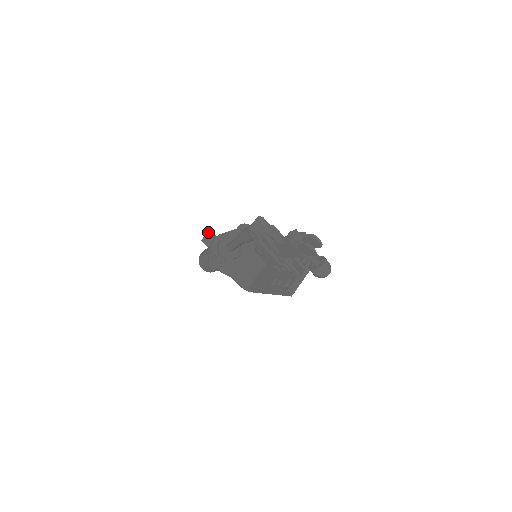
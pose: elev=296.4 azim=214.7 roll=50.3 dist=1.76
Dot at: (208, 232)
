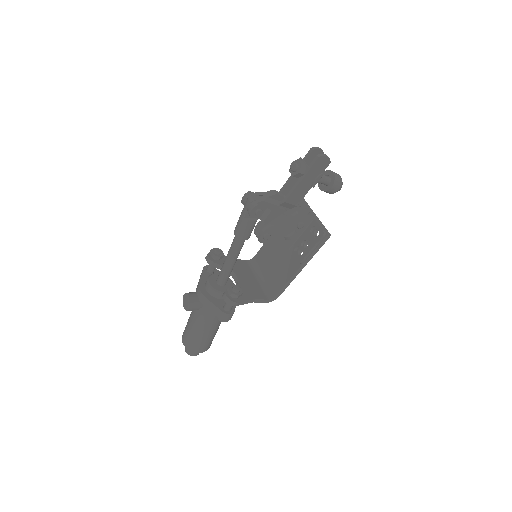
Dot at: (186, 294)
